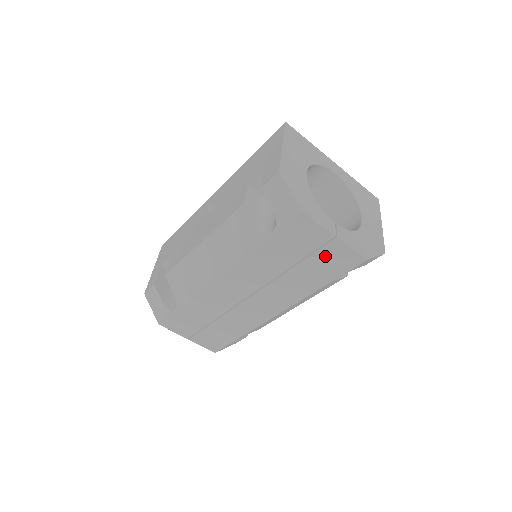
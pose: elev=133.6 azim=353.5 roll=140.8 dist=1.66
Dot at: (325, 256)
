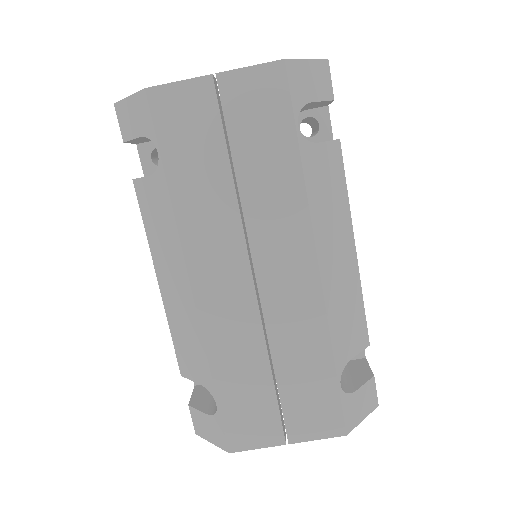
Dot at: (241, 113)
